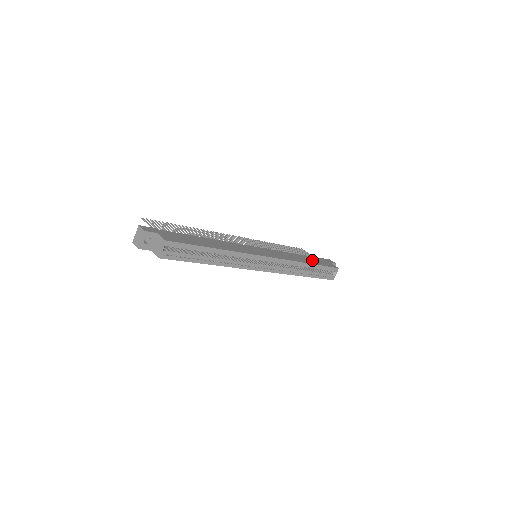
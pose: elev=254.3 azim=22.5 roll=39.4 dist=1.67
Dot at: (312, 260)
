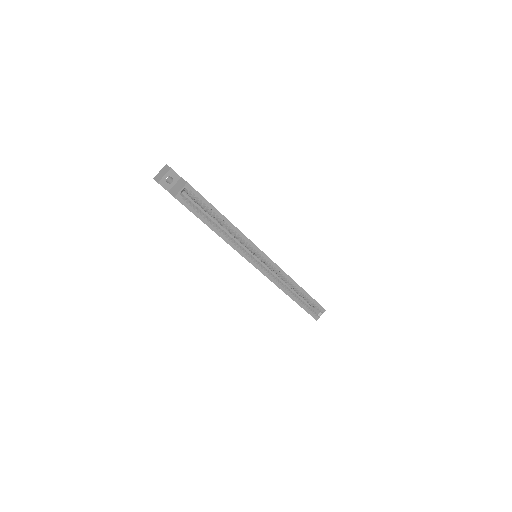
Dot at: occluded
